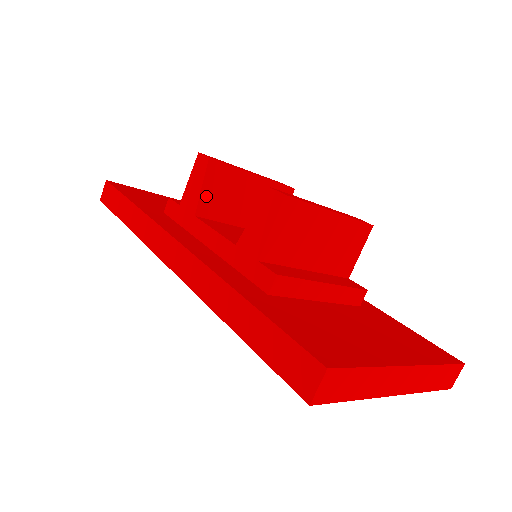
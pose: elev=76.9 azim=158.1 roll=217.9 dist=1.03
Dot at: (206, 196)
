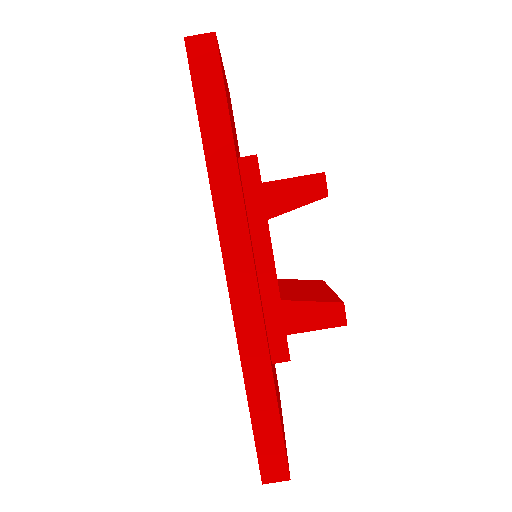
Dot at: occluded
